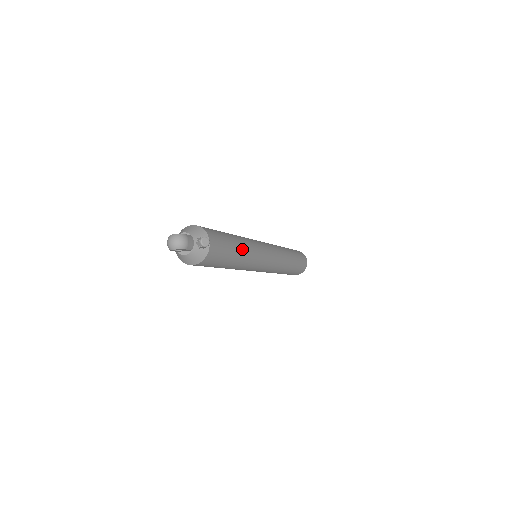
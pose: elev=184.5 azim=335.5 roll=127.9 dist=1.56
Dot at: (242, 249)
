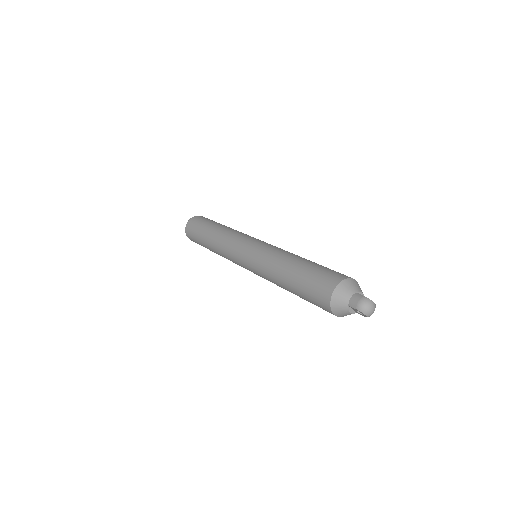
Dot at: occluded
